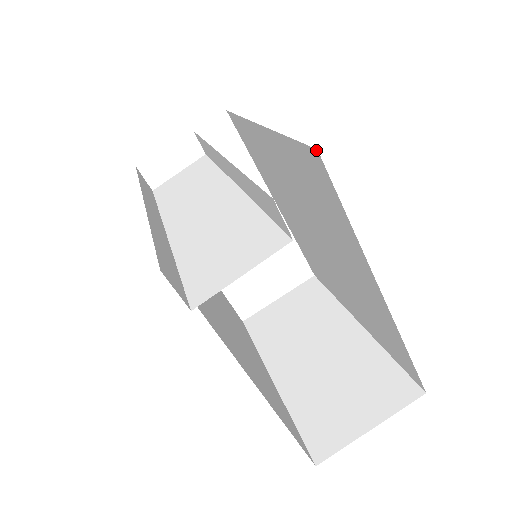
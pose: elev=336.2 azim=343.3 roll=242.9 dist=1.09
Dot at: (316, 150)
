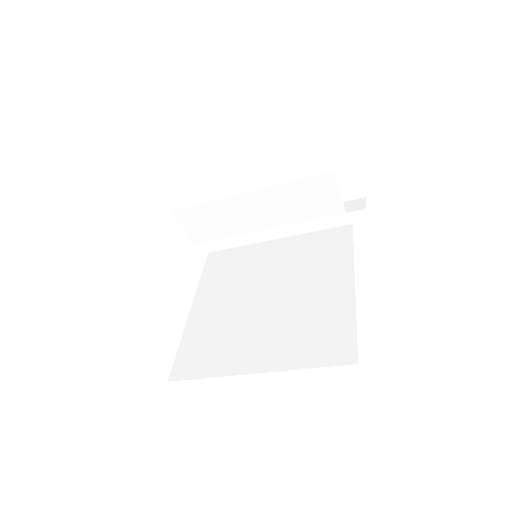
Dot at: (351, 225)
